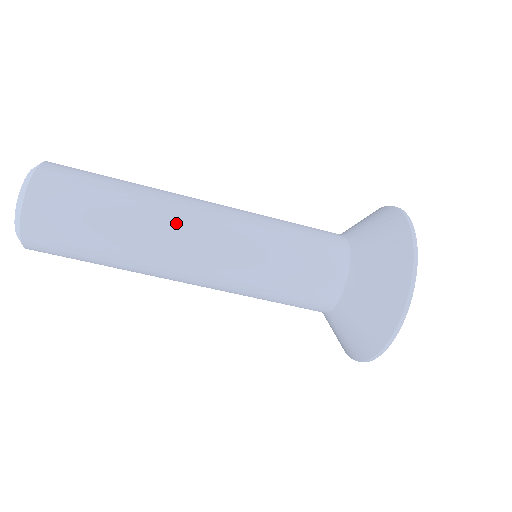
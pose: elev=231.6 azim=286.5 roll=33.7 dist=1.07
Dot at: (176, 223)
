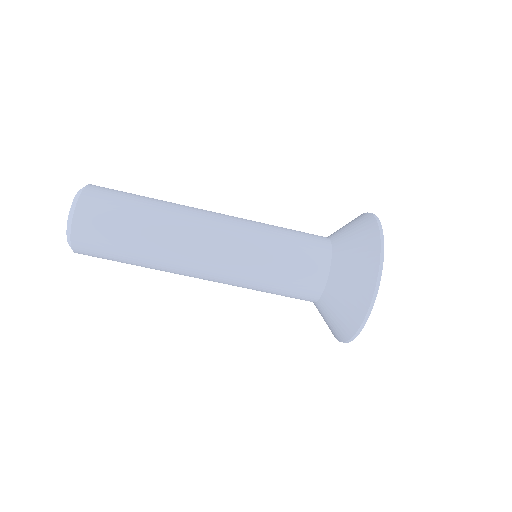
Dot at: (190, 228)
